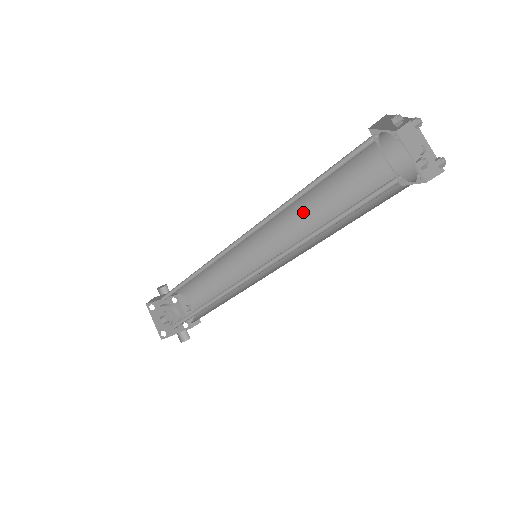
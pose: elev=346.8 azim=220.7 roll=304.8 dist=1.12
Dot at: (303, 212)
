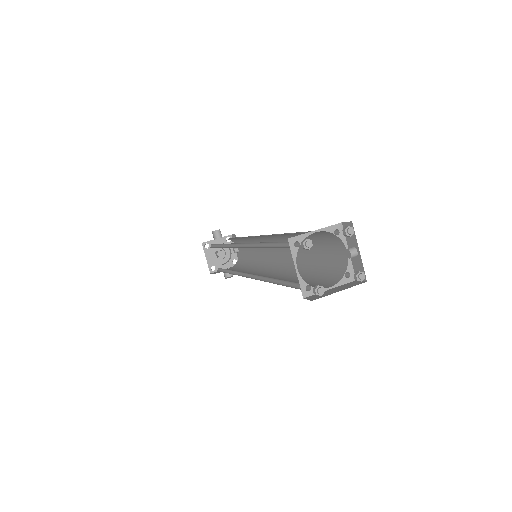
Dot at: (287, 240)
